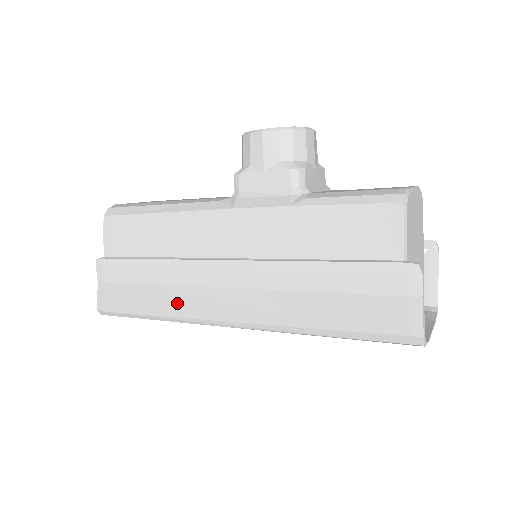
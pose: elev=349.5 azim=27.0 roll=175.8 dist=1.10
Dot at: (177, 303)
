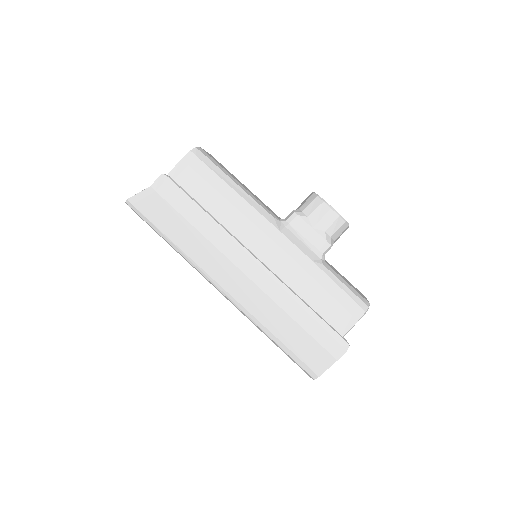
Dot at: (197, 249)
